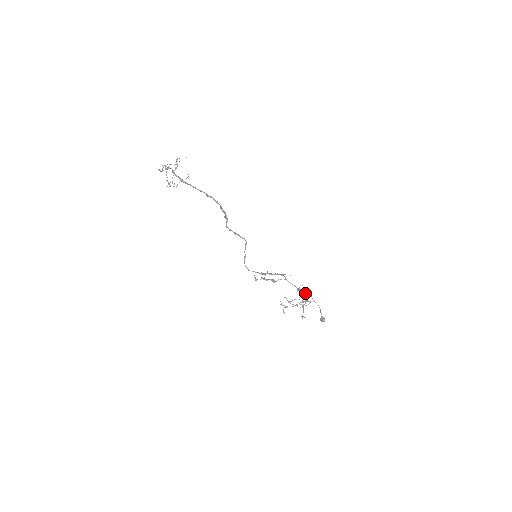
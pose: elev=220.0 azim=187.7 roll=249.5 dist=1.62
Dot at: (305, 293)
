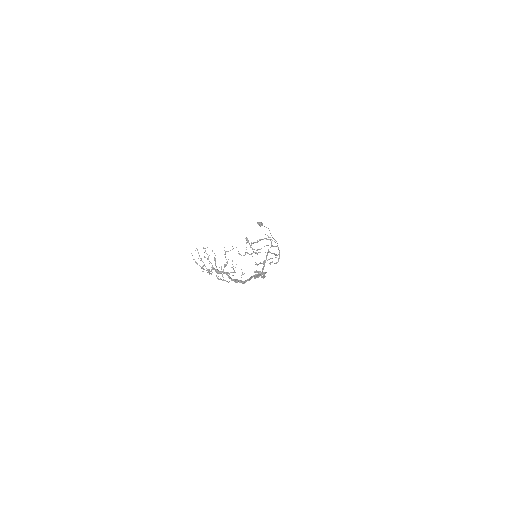
Dot at: (279, 253)
